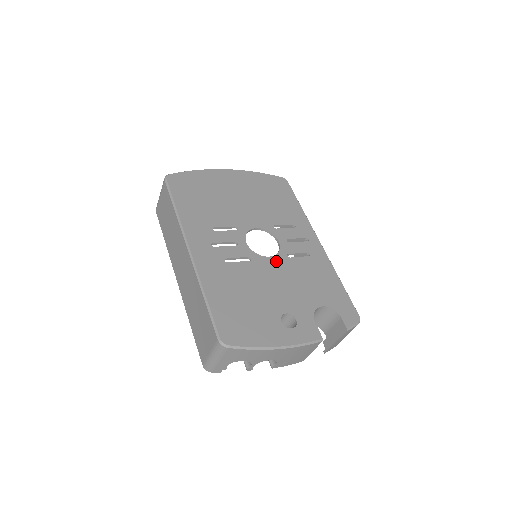
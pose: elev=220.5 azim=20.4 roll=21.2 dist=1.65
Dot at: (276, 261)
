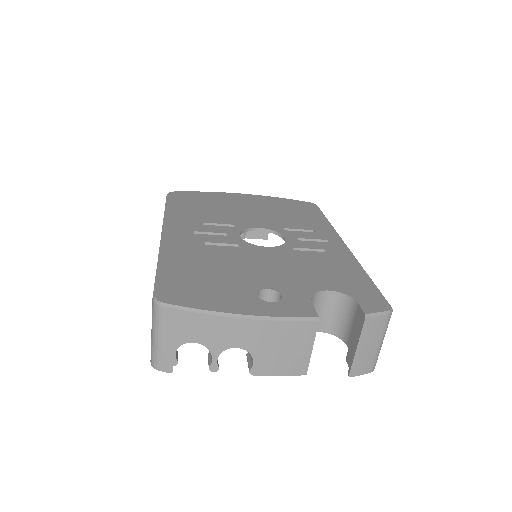
Dot at: (274, 250)
